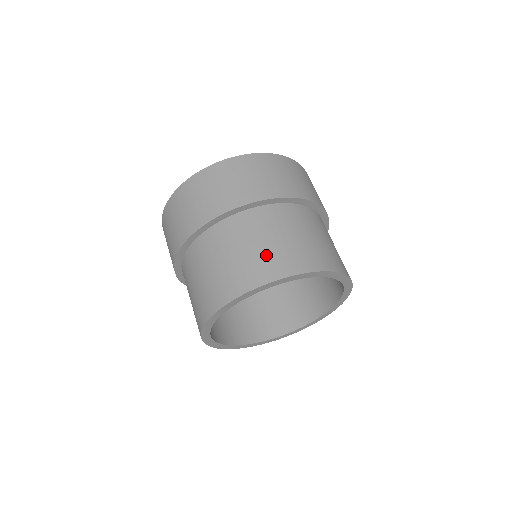
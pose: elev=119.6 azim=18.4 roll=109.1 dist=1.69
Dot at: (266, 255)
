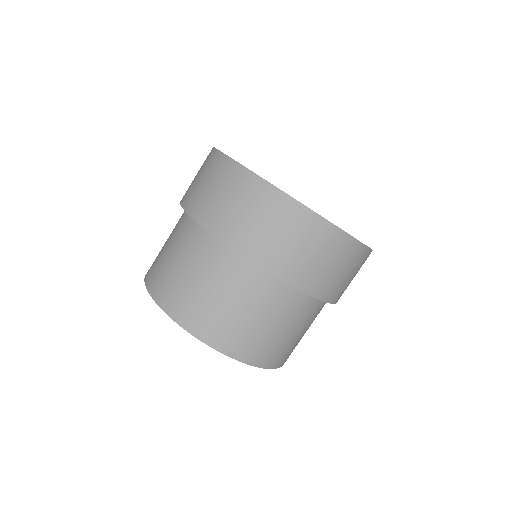
Dot at: (171, 277)
